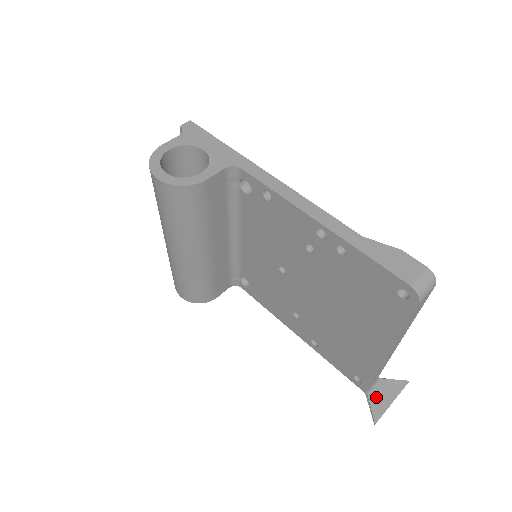
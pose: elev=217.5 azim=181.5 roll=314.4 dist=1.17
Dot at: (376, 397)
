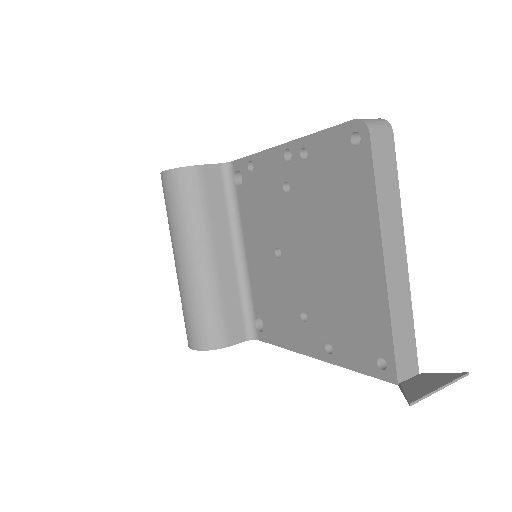
Dot at: (414, 385)
